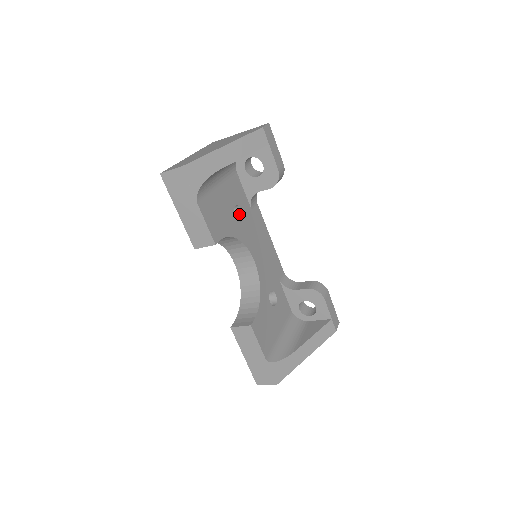
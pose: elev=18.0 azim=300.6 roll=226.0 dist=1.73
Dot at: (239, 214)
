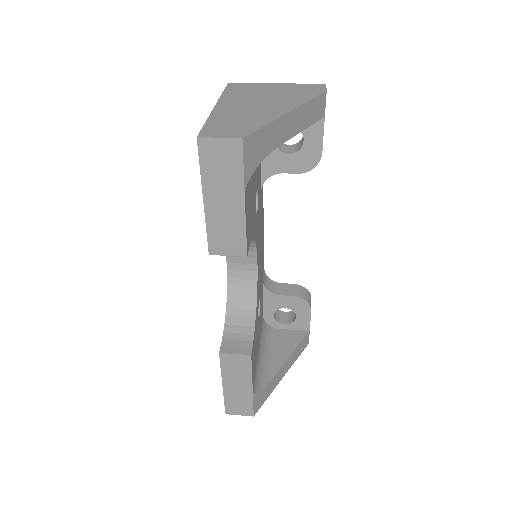
Dot at: occluded
